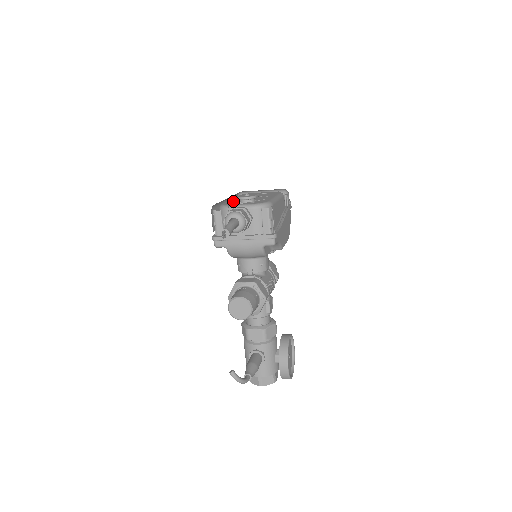
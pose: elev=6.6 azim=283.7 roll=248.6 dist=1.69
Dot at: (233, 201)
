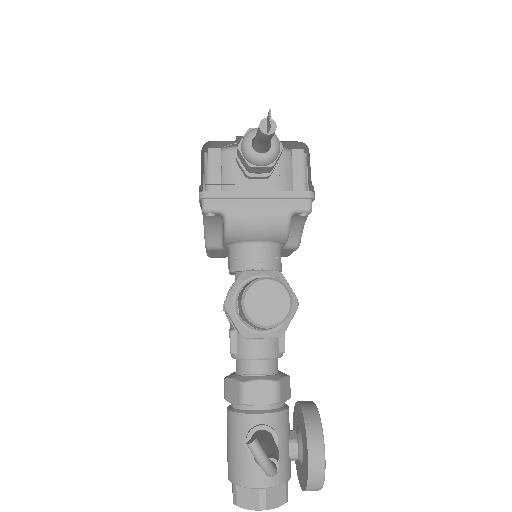
Dot at: occluded
